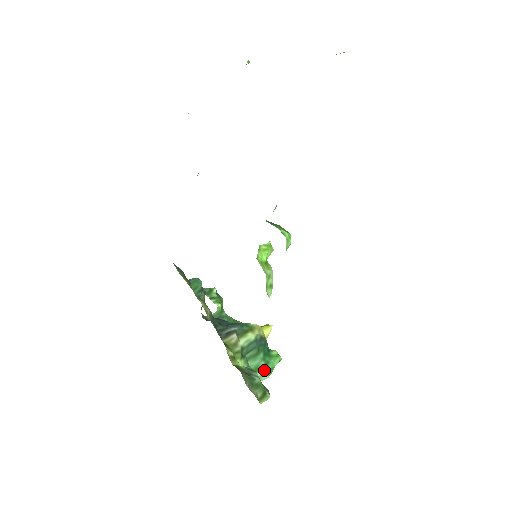
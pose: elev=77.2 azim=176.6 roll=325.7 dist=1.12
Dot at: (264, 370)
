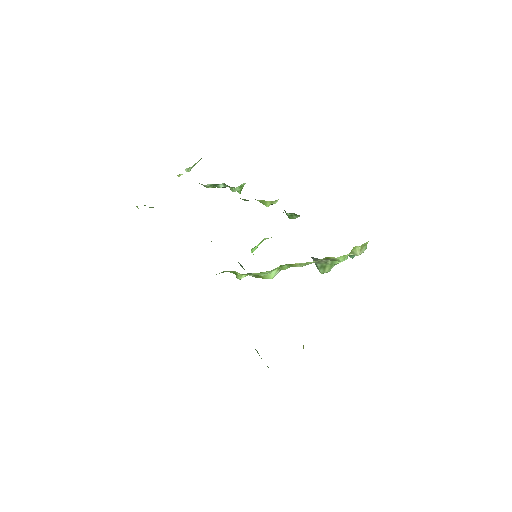
Dot at: occluded
